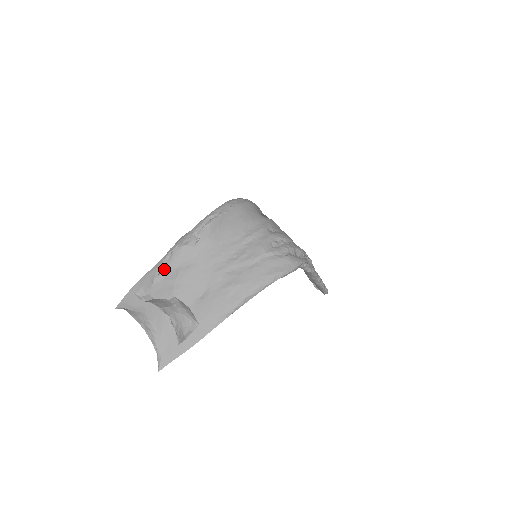
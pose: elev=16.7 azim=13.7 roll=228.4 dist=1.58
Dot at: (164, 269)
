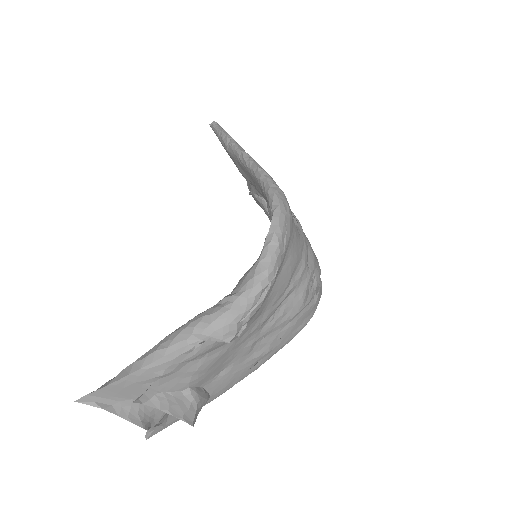
Dot at: (180, 363)
